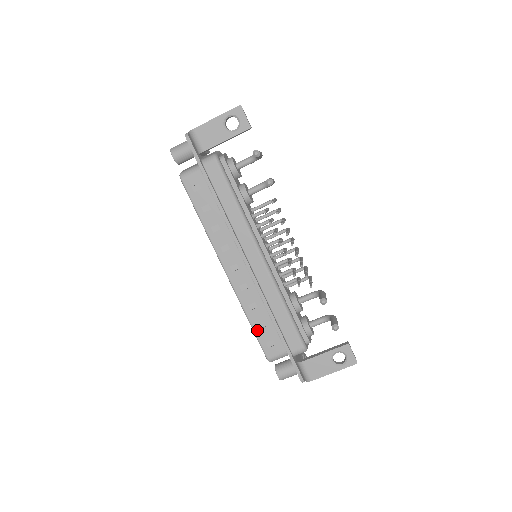
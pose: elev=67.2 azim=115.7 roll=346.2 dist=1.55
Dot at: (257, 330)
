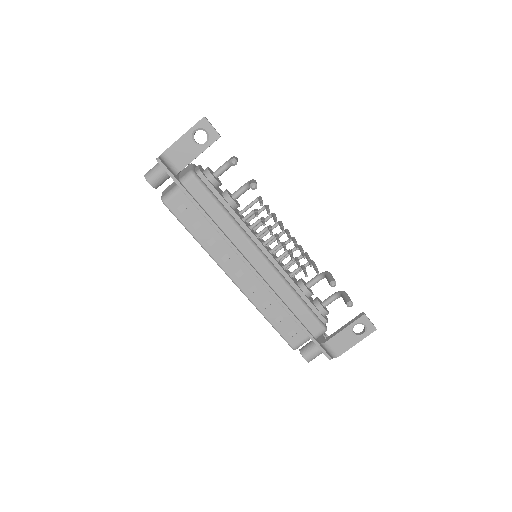
Dot at: (276, 325)
